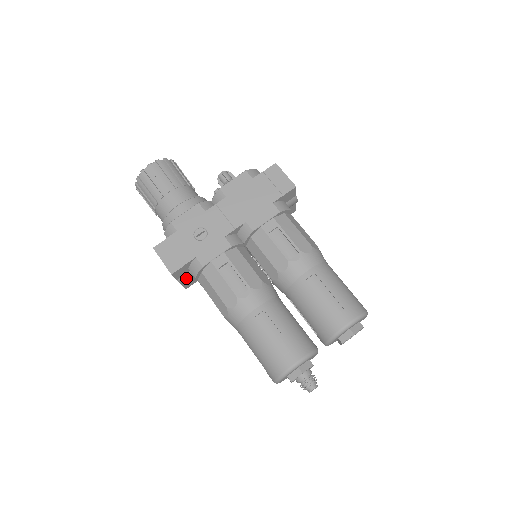
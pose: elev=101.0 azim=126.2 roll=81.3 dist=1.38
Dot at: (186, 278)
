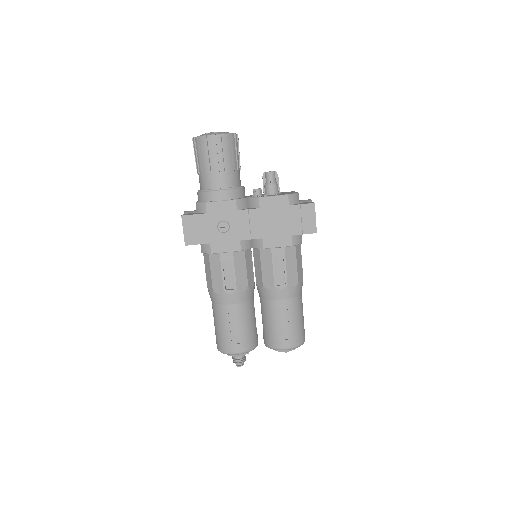
Dot at: occluded
